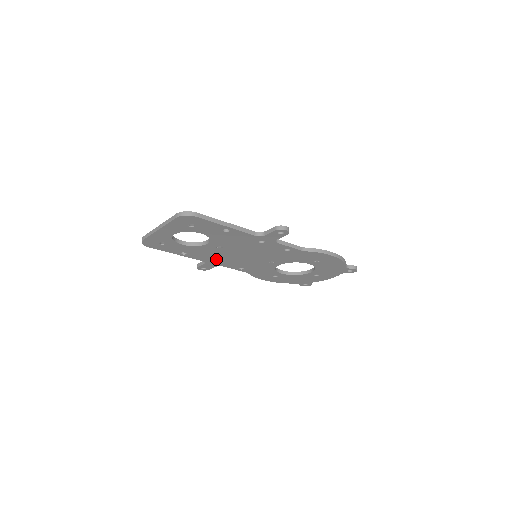
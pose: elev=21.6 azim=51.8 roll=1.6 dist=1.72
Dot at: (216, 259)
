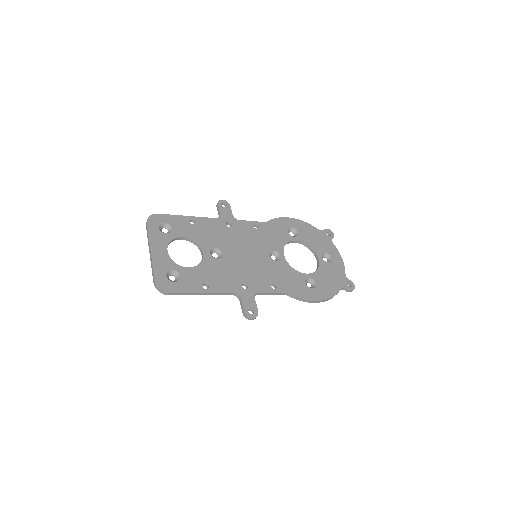
Dot at: (224, 231)
